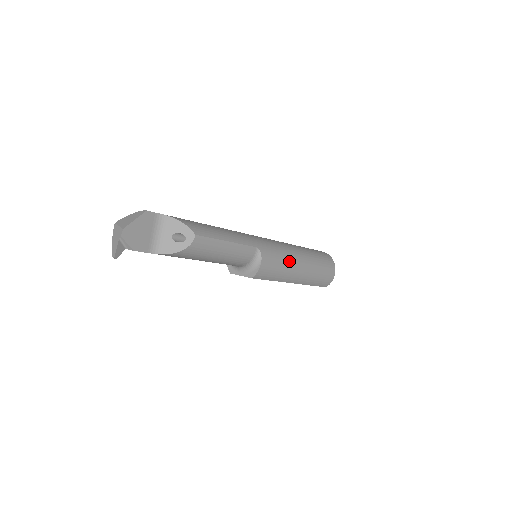
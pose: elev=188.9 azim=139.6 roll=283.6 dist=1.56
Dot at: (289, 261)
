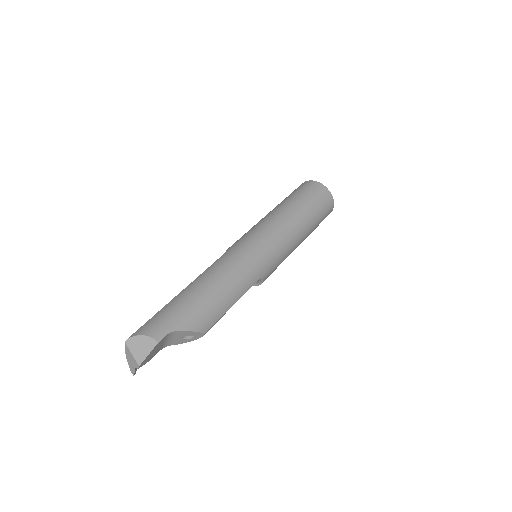
Dot at: (288, 254)
